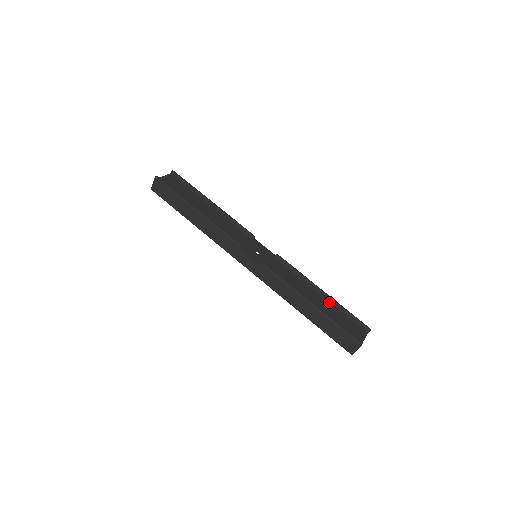
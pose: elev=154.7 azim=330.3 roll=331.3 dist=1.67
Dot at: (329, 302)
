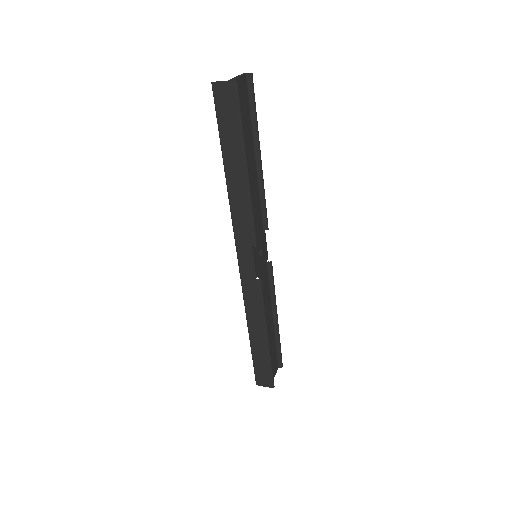
Dot at: (274, 330)
